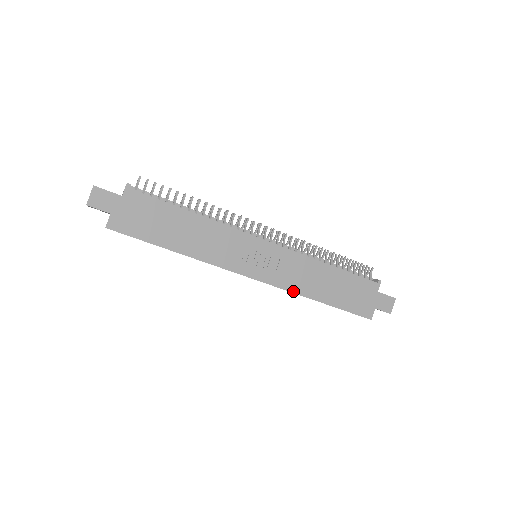
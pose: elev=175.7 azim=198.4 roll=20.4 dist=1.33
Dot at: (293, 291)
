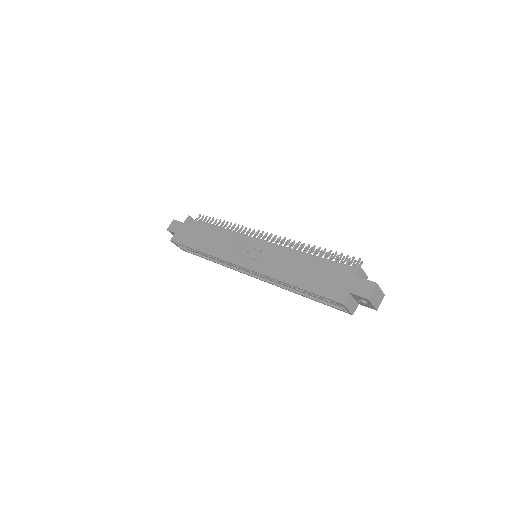
Dot at: (269, 275)
